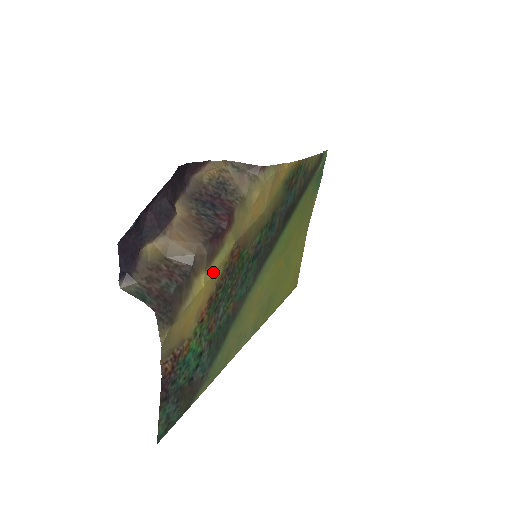
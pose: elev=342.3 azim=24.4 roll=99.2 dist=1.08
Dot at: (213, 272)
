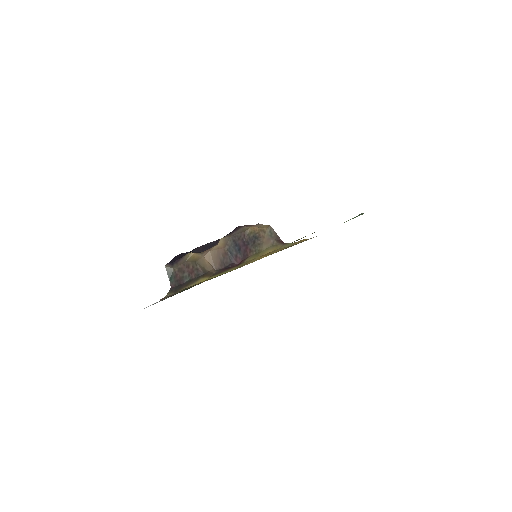
Dot at: (214, 277)
